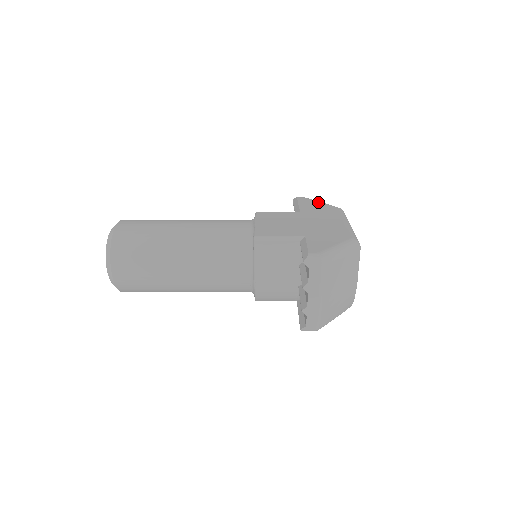
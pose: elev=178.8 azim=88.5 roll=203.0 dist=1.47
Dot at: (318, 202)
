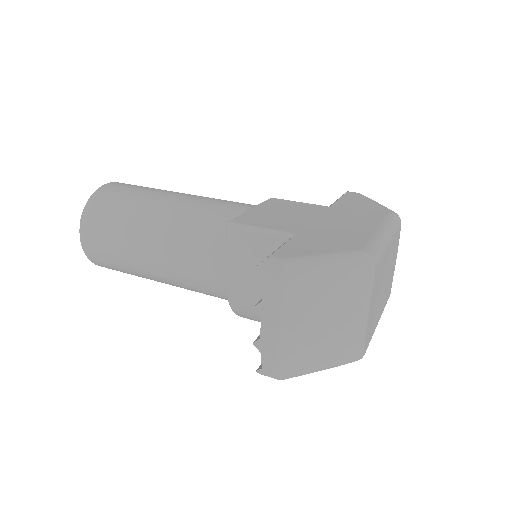
Dot at: (370, 200)
